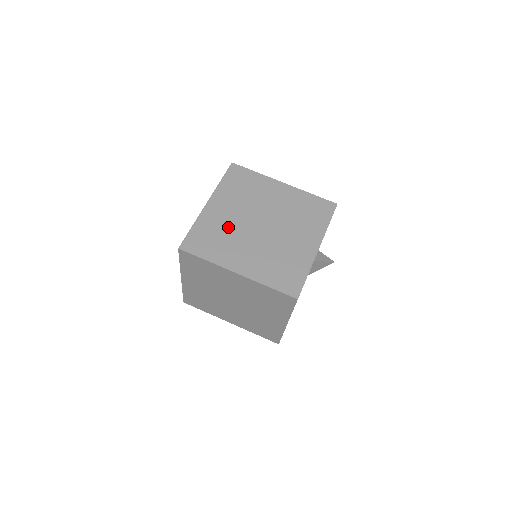
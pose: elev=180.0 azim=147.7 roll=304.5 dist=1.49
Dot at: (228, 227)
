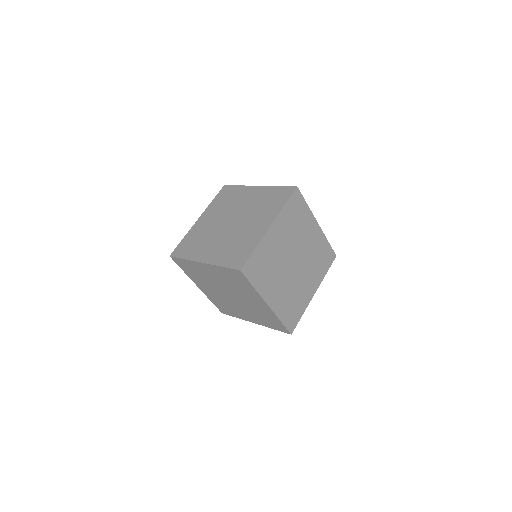
Dot at: (276, 258)
